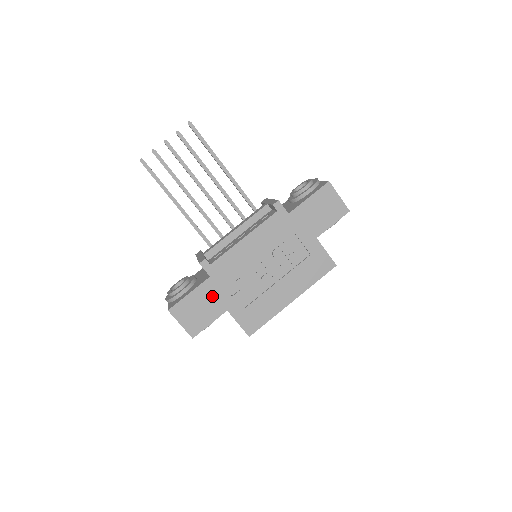
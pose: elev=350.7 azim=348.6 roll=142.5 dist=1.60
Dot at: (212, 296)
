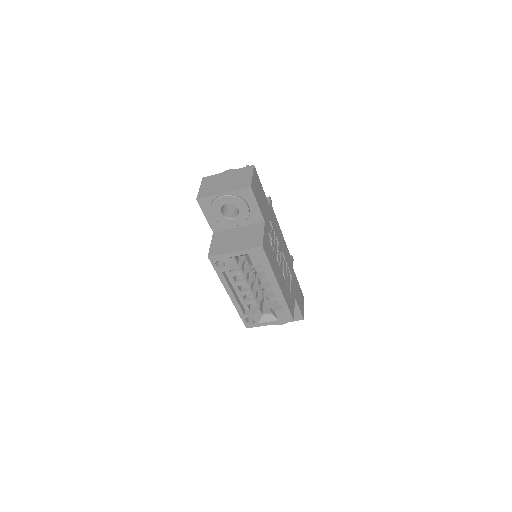
Dot at: (265, 207)
